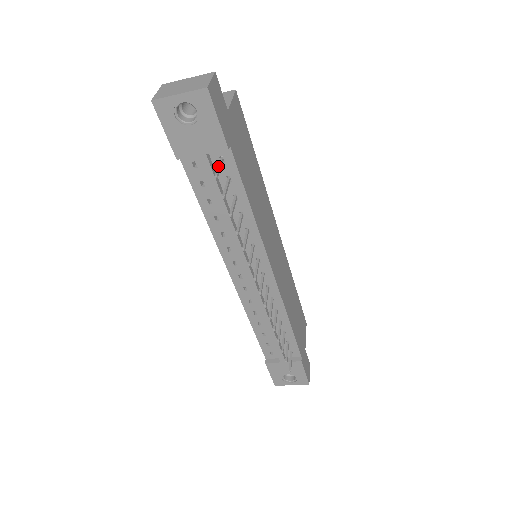
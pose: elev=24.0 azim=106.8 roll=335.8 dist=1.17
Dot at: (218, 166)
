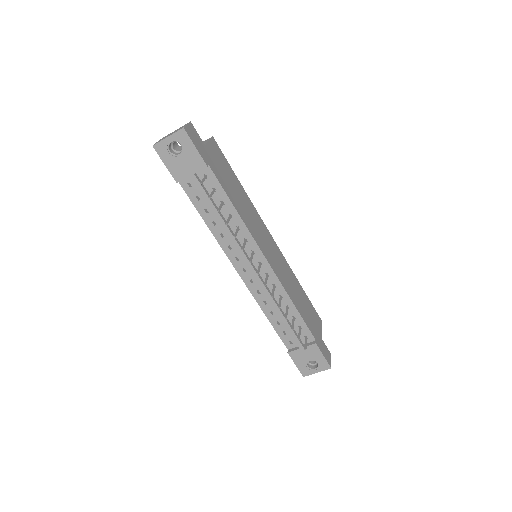
Dot at: (203, 179)
